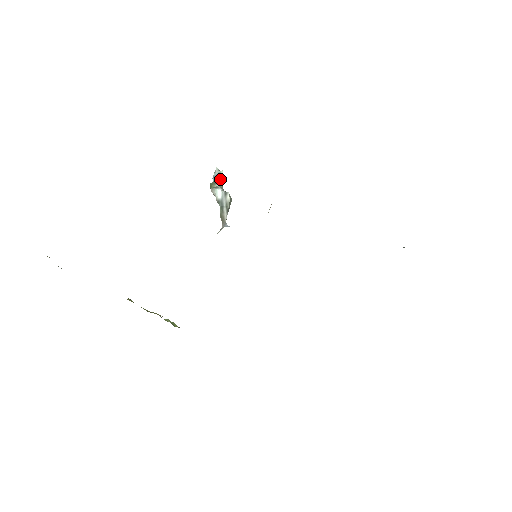
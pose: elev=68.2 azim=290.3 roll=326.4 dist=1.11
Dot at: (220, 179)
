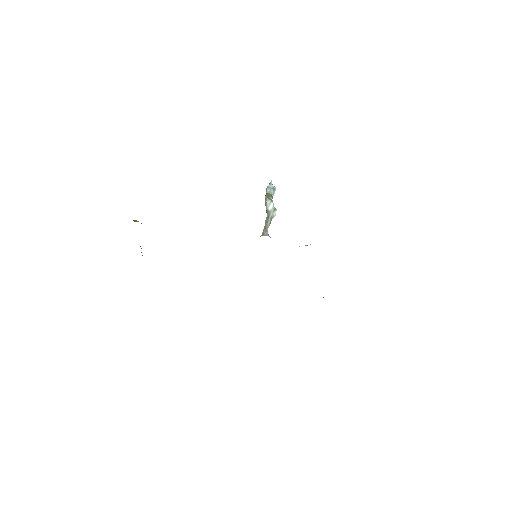
Dot at: (273, 193)
